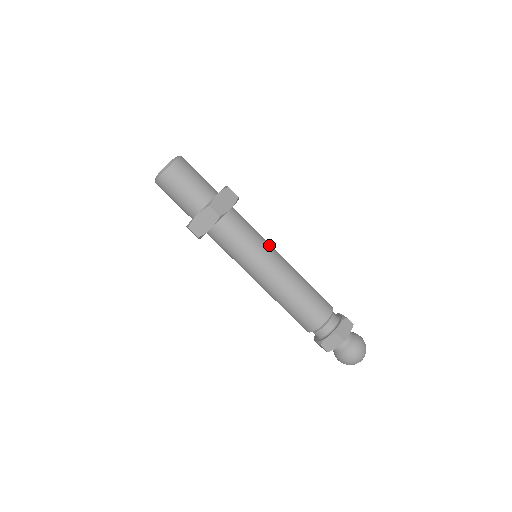
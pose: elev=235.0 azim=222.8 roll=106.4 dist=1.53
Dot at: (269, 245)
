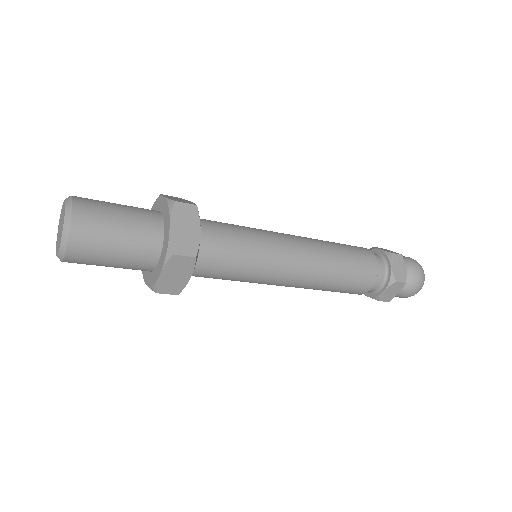
Dot at: occluded
